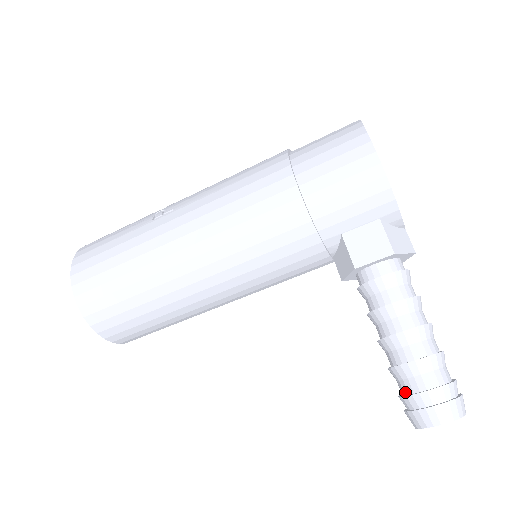
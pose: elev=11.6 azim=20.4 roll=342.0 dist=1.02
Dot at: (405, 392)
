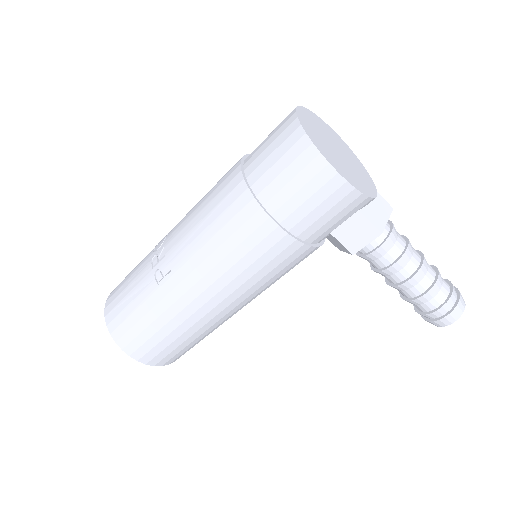
Dot at: (420, 310)
